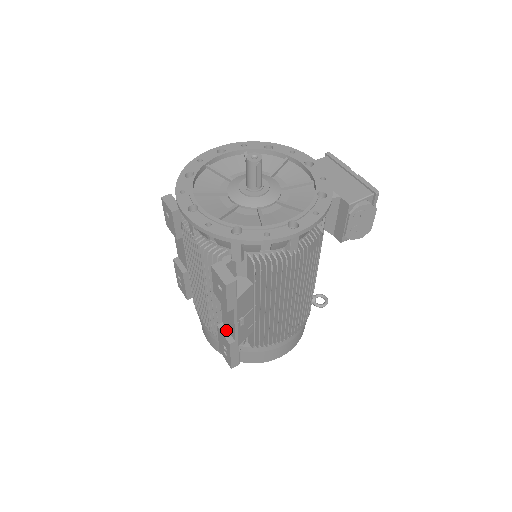
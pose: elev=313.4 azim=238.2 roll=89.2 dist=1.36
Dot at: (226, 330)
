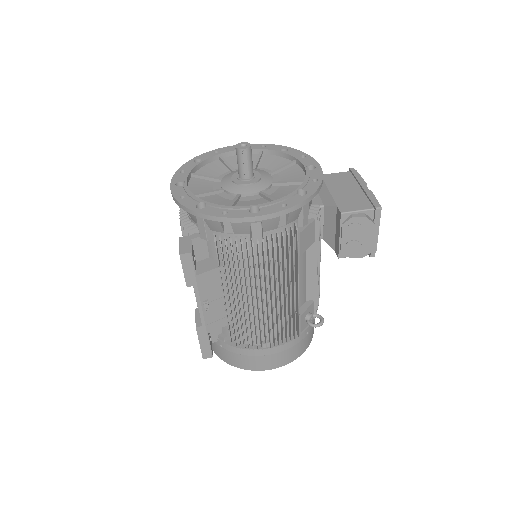
Dot at: occluded
